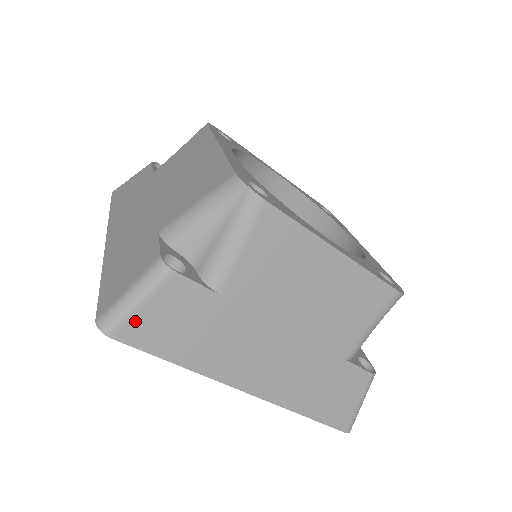
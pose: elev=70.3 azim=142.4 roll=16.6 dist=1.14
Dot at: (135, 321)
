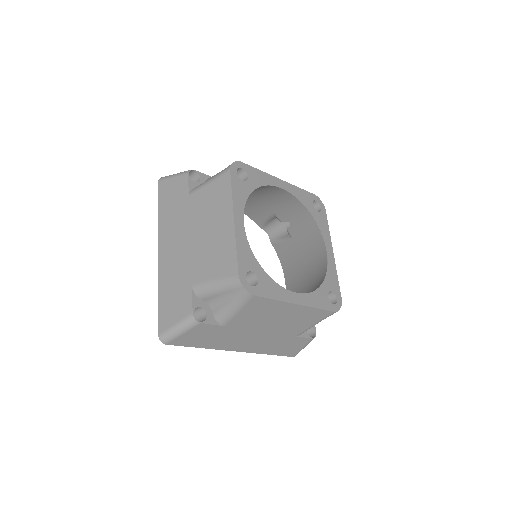
Dot at: (179, 339)
